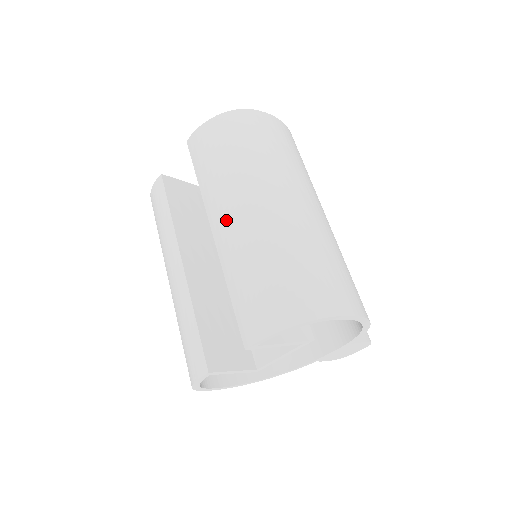
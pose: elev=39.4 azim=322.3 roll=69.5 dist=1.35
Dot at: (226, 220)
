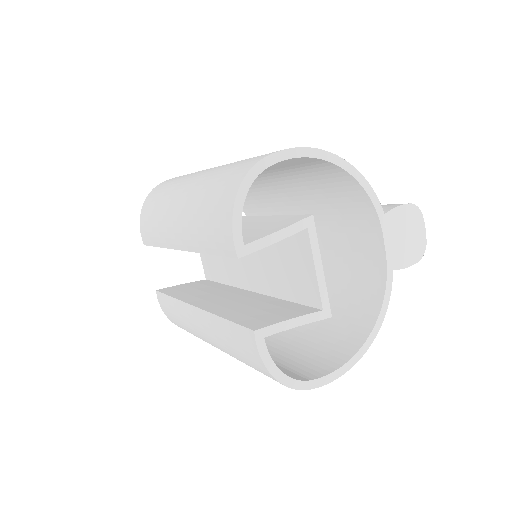
Dot at: (174, 227)
